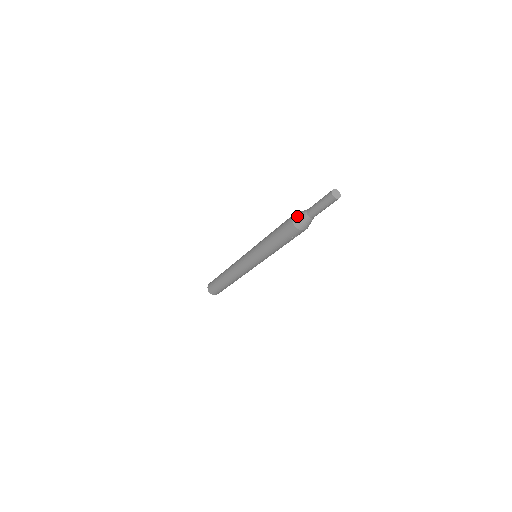
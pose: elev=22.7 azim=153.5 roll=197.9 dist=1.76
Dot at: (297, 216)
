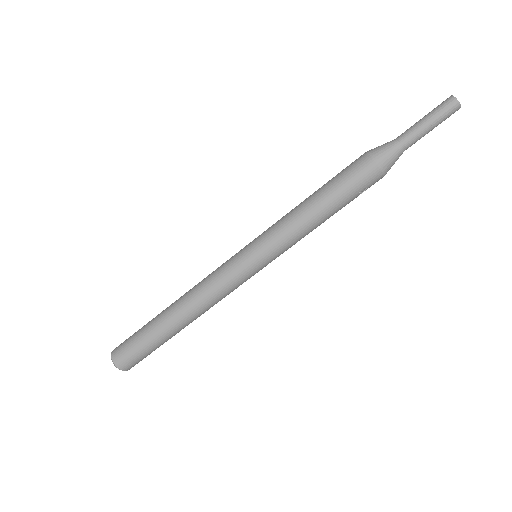
Dot at: (379, 149)
